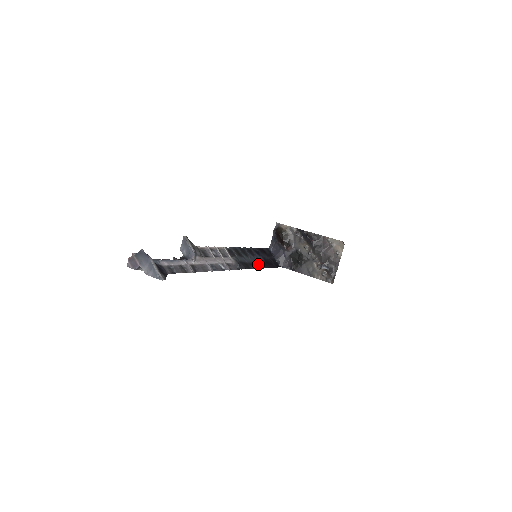
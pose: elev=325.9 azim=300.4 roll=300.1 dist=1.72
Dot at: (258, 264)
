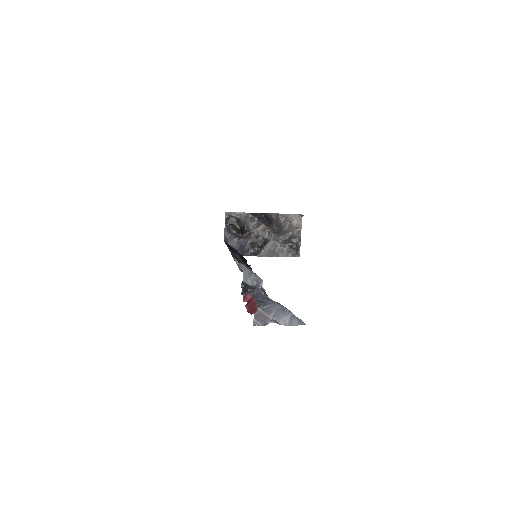
Dot at: occluded
